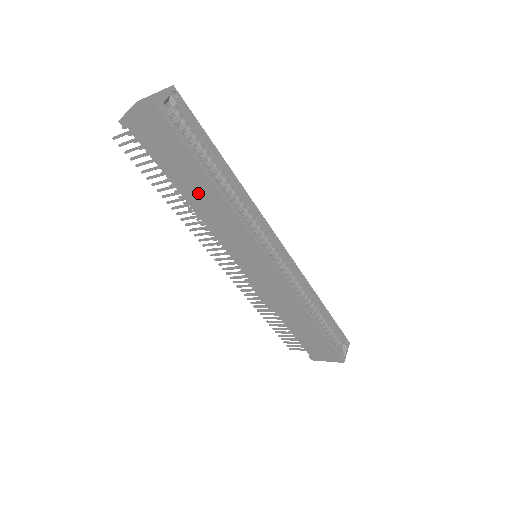
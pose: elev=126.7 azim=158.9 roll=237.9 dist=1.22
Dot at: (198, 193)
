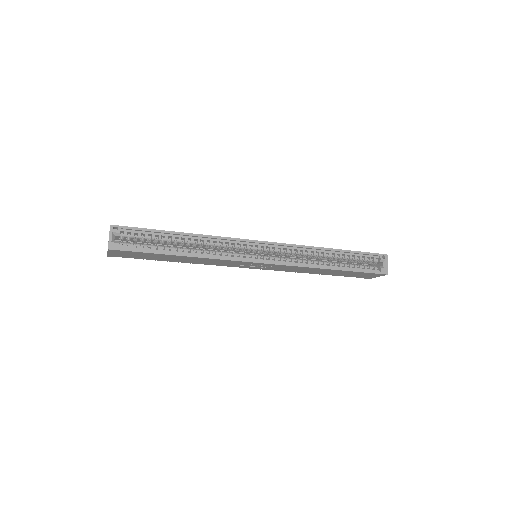
Dot at: (180, 259)
